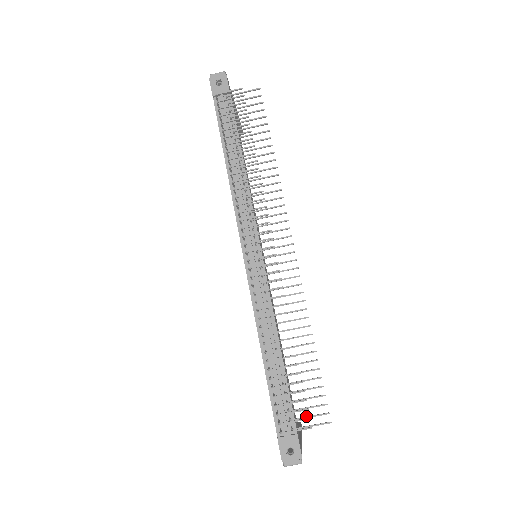
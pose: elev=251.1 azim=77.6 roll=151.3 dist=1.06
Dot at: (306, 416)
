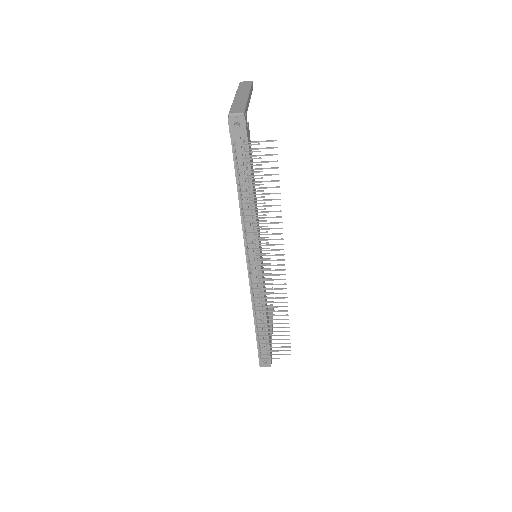
Dot at: occluded
